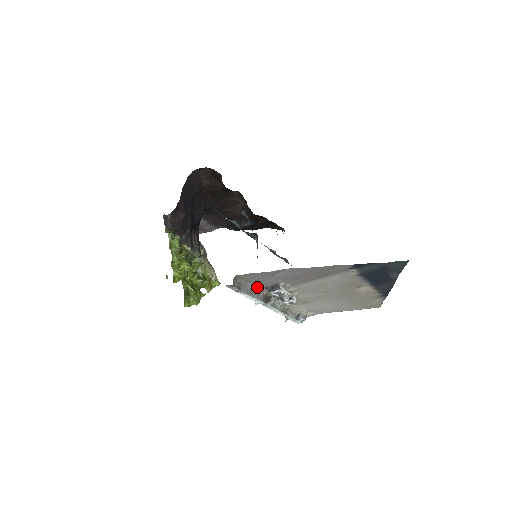
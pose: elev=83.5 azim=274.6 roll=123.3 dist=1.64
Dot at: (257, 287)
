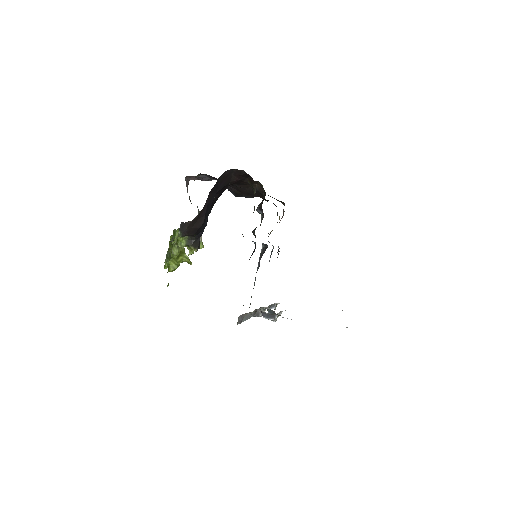
Dot at: occluded
